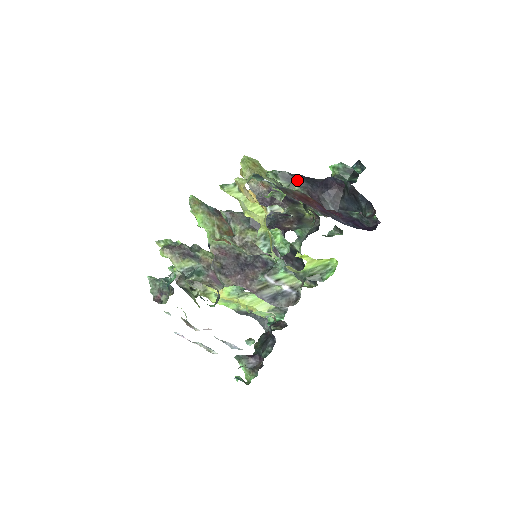
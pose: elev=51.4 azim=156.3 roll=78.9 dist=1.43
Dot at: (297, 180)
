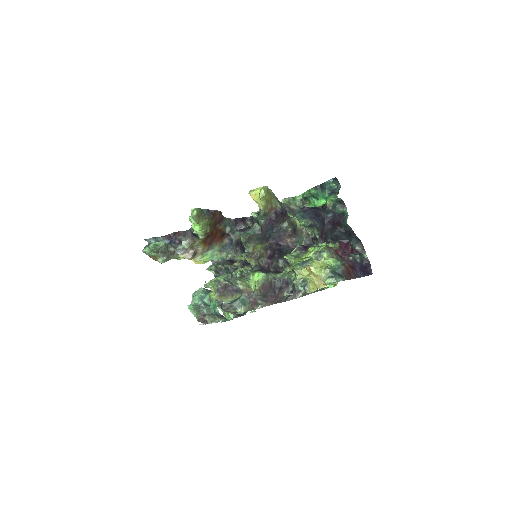
Dot at: (317, 226)
